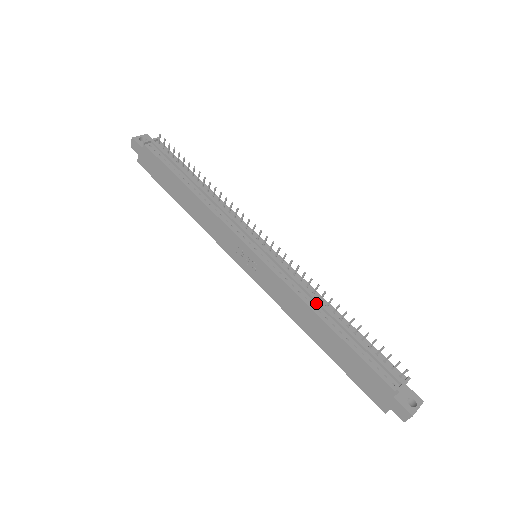
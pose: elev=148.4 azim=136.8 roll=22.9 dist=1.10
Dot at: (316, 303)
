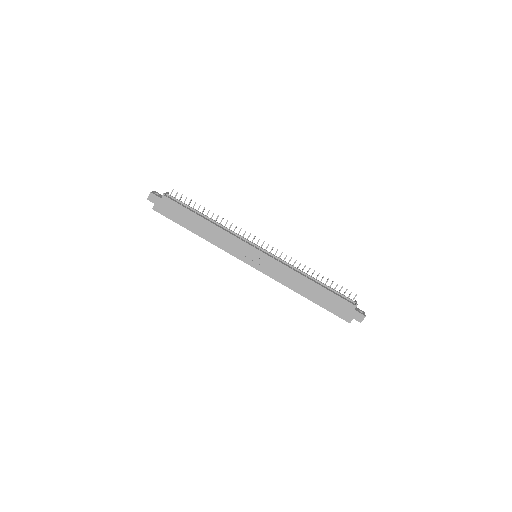
Dot at: (302, 273)
